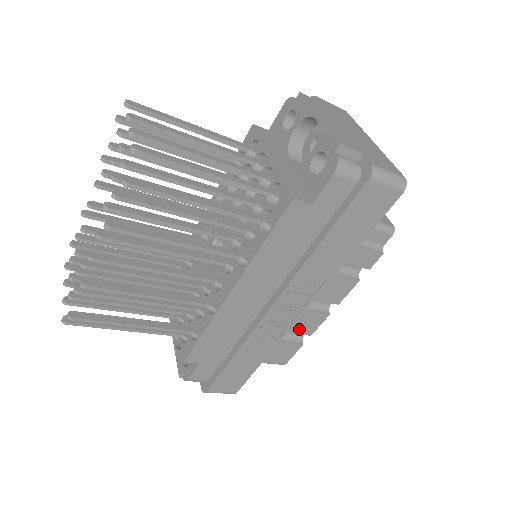
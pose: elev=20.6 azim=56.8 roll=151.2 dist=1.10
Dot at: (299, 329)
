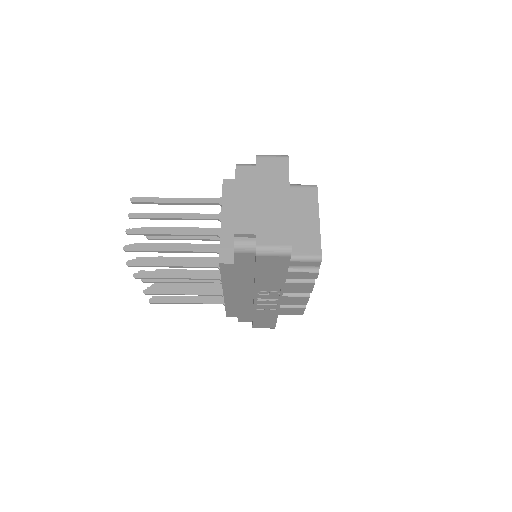
Dot at: (293, 303)
